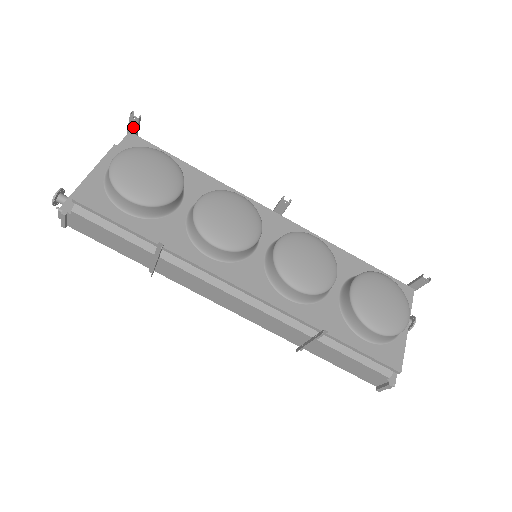
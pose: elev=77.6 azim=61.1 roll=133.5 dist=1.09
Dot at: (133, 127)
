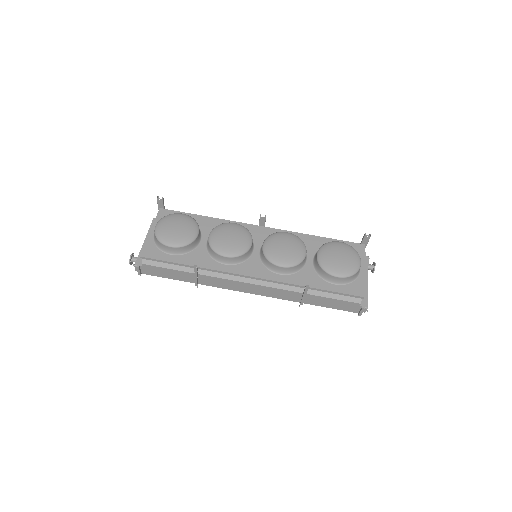
Dot at: (161, 205)
